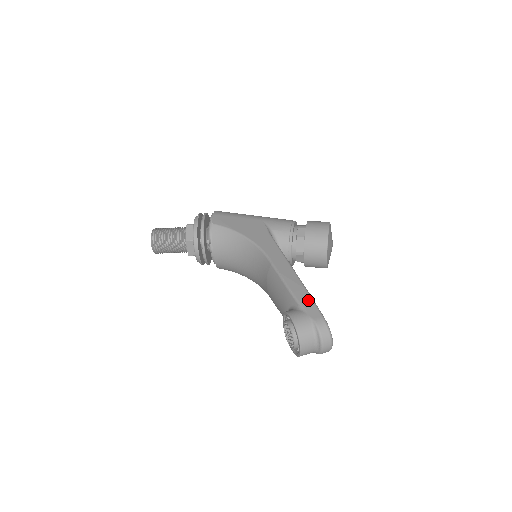
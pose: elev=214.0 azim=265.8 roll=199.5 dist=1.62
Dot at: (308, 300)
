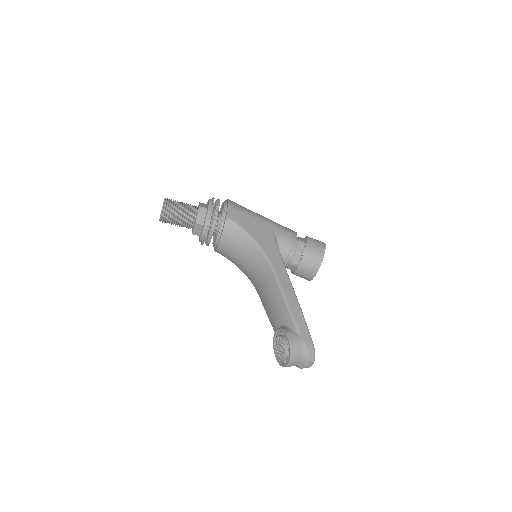
Dot at: (303, 325)
